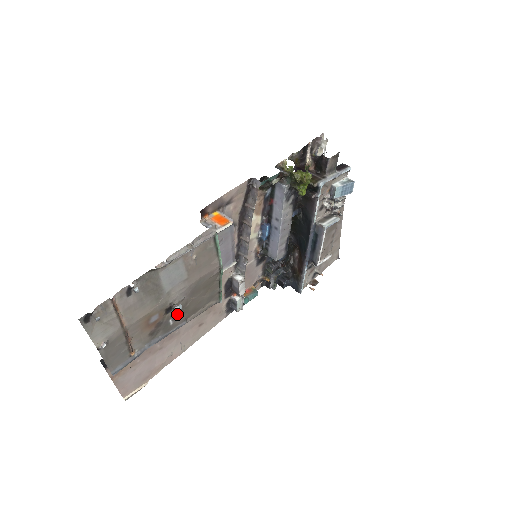
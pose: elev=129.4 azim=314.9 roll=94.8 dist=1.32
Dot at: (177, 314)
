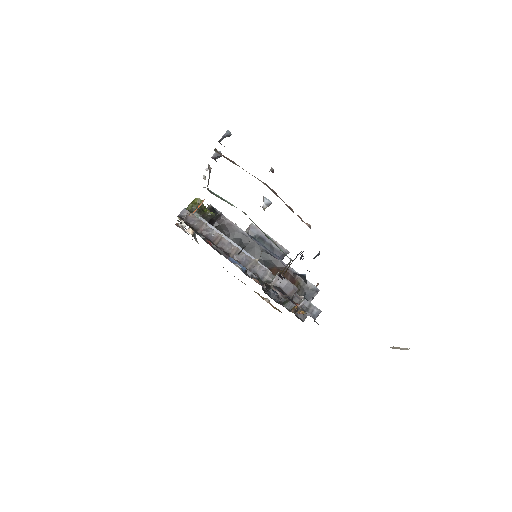
Dot at: occluded
